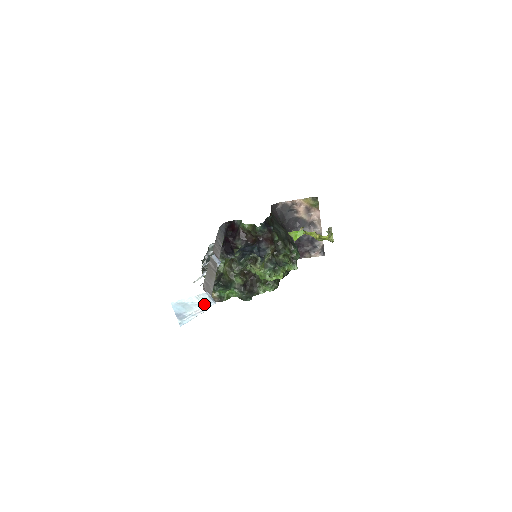
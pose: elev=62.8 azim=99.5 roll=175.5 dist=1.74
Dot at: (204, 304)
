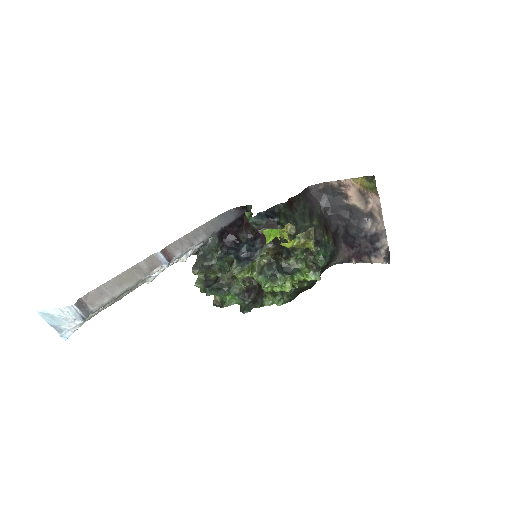
Dot at: (71, 320)
